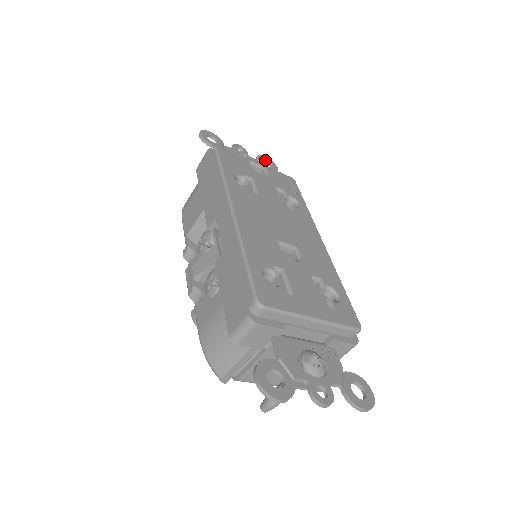
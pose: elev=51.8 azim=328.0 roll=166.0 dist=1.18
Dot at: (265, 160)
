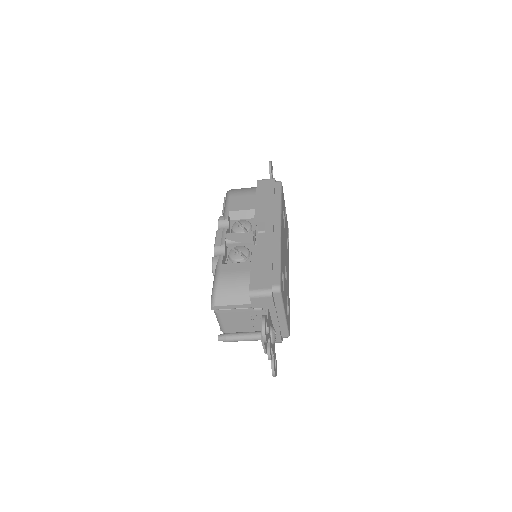
Dot at: occluded
